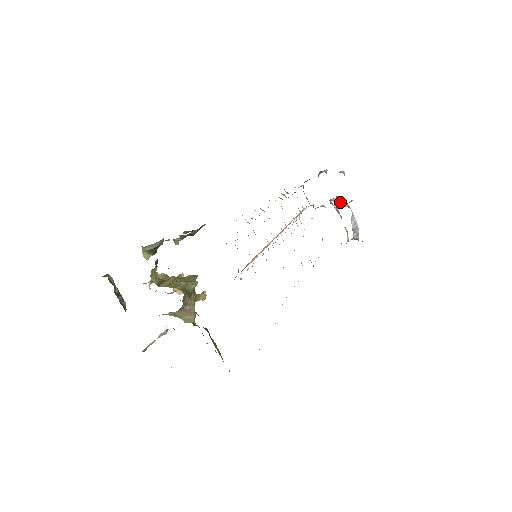
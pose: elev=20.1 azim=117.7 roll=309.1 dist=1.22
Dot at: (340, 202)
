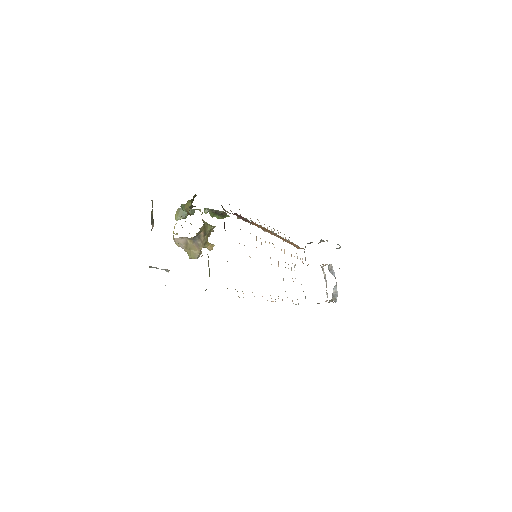
Dot at: (330, 269)
